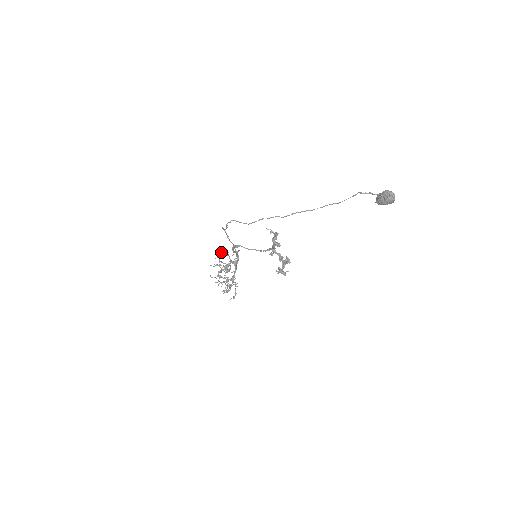
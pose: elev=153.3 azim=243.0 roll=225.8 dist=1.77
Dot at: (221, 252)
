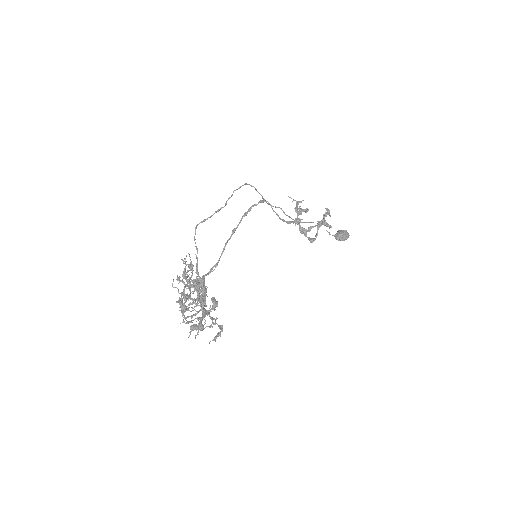
Dot at: (185, 263)
